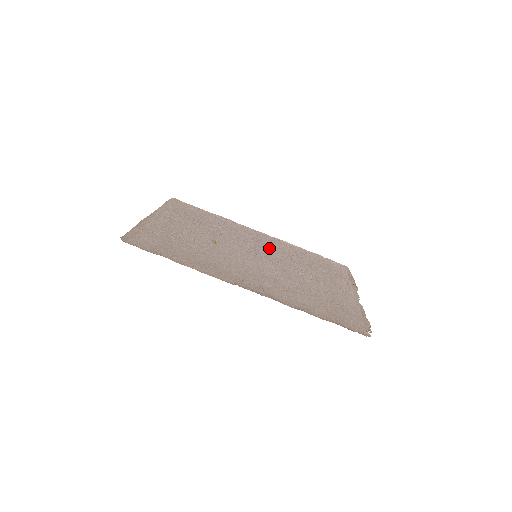
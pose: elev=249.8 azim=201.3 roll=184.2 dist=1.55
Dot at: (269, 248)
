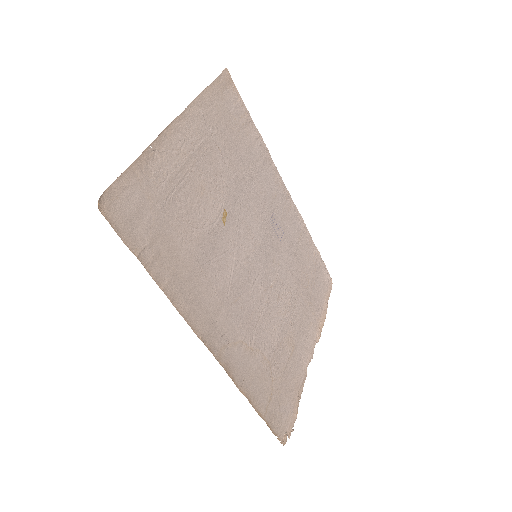
Dot at: (278, 234)
